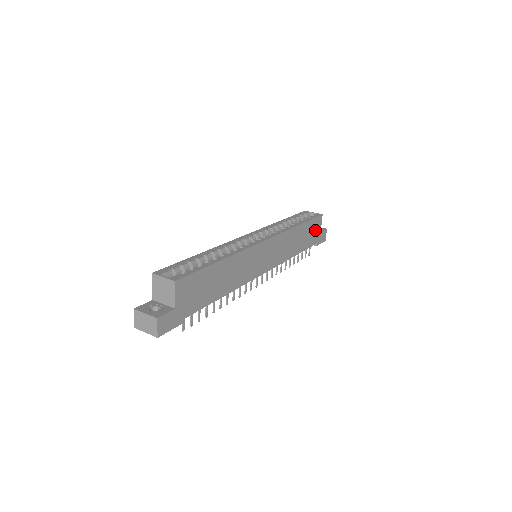
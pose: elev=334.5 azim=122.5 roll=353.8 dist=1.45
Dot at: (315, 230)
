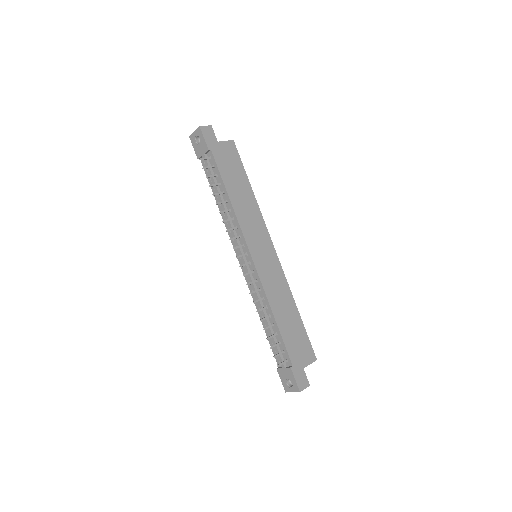
Dot at: (302, 352)
